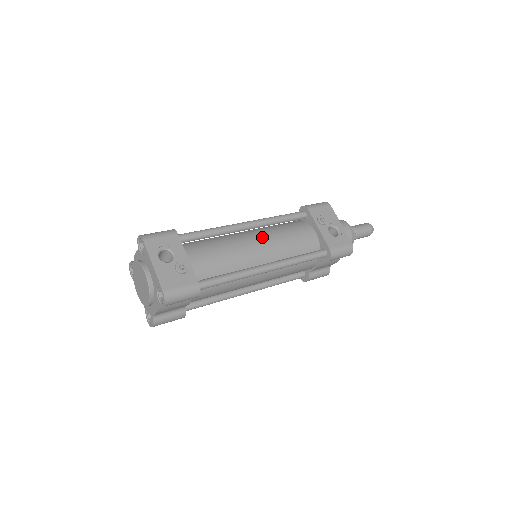
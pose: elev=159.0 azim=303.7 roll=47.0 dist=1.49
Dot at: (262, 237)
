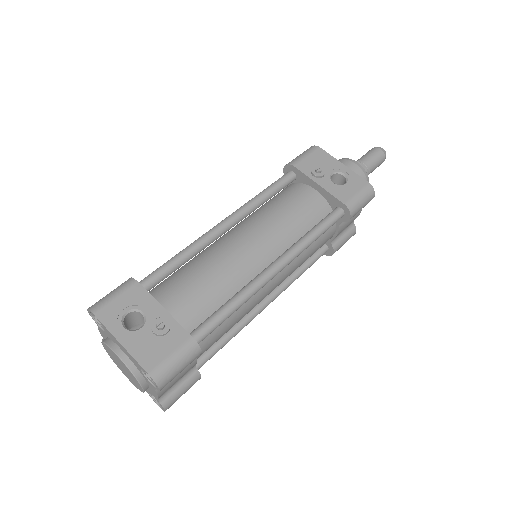
Dot at: (251, 230)
